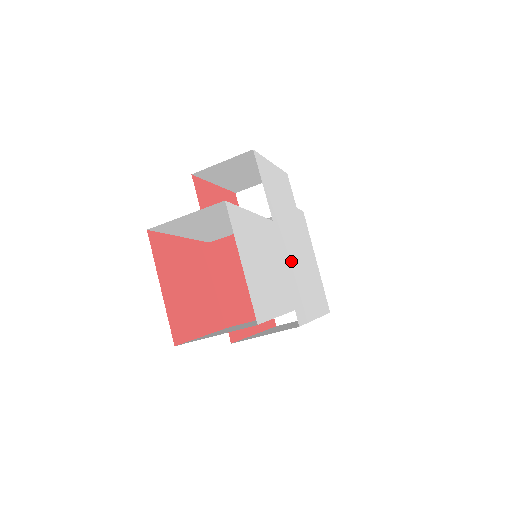
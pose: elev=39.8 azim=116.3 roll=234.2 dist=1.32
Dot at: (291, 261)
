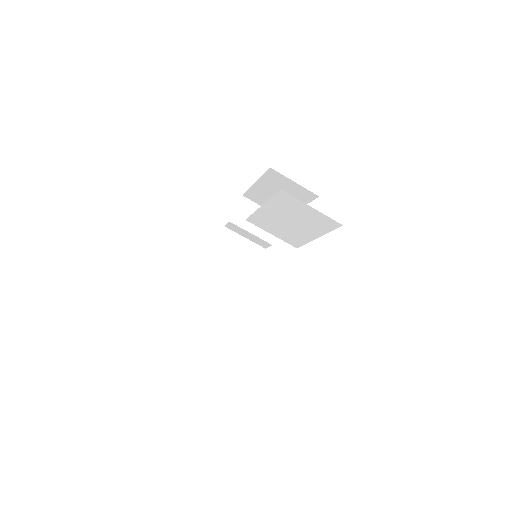
Dot at: occluded
